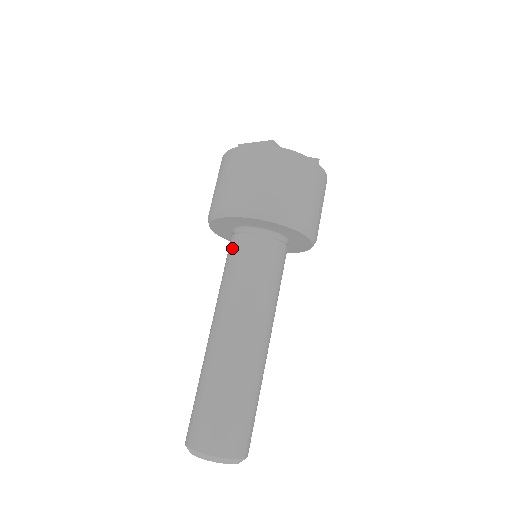
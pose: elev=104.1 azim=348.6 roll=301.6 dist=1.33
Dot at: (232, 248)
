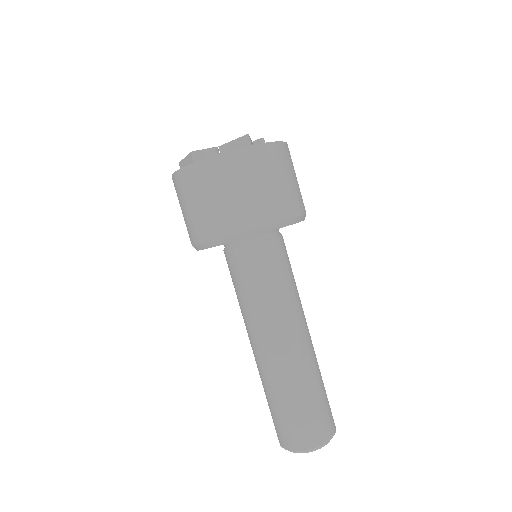
Dot at: occluded
